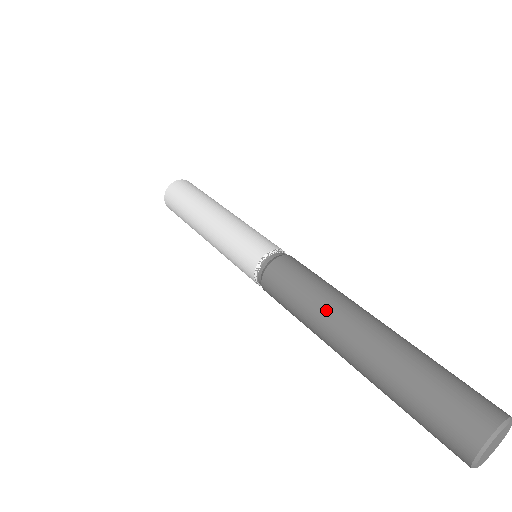
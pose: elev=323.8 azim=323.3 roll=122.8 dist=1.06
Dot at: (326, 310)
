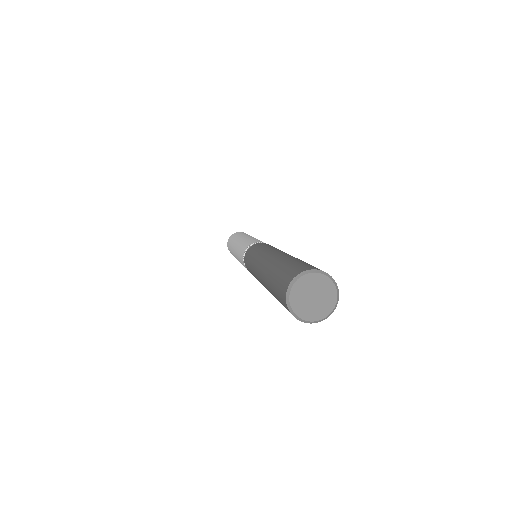
Dot at: (254, 270)
